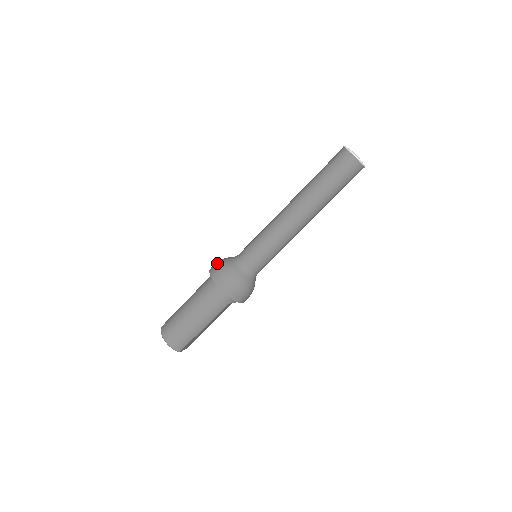
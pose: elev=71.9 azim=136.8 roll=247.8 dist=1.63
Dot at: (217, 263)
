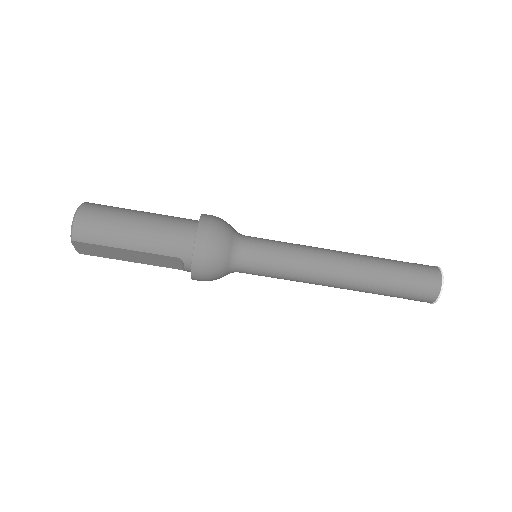
Dot at: occluded
